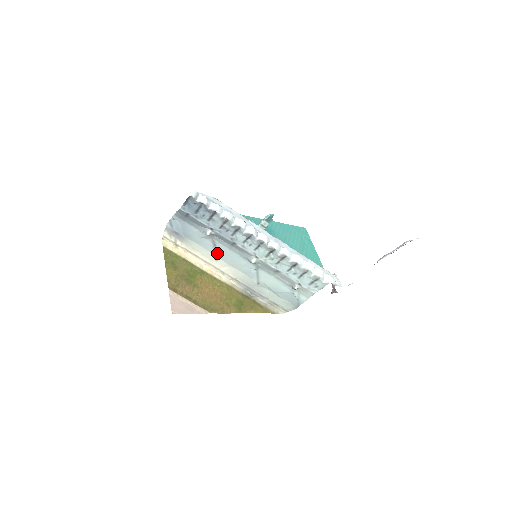
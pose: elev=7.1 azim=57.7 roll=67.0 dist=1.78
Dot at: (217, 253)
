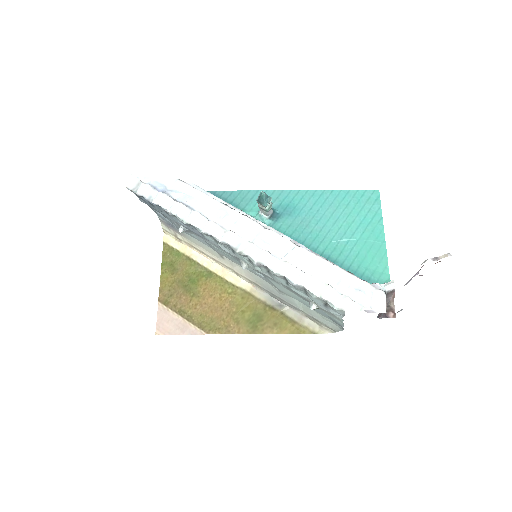
Dot at: (216, 250)
